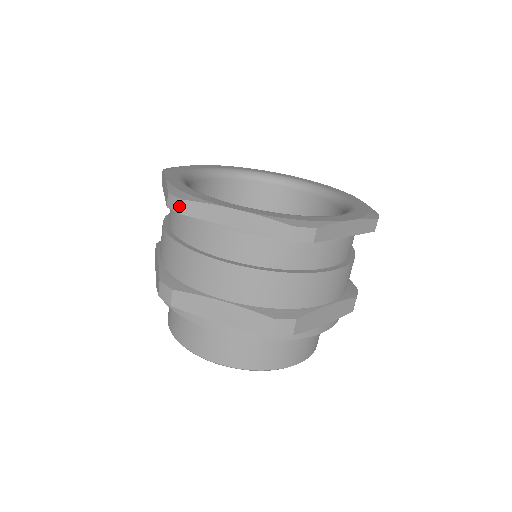
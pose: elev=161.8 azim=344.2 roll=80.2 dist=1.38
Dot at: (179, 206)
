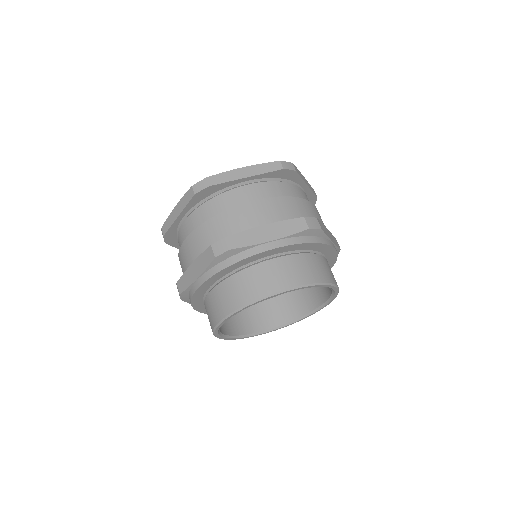
Dot at: (162, 233)
